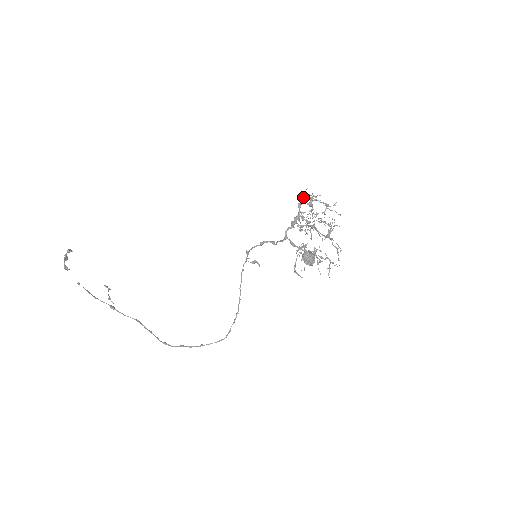
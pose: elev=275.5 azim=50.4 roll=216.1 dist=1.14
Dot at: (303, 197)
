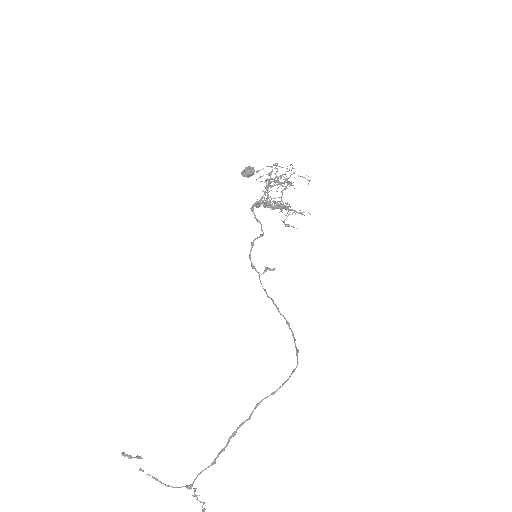
Dot at: (272, 208)
